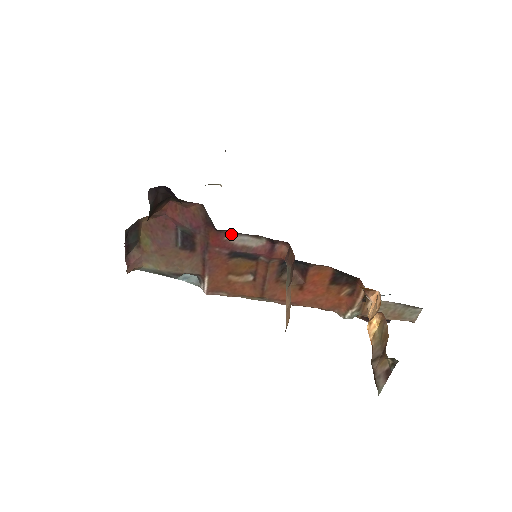
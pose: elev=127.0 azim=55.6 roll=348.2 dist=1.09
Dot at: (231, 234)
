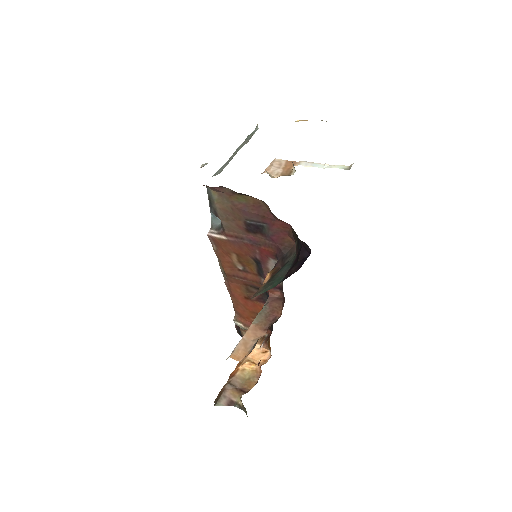
Dot at: (276, 262)
